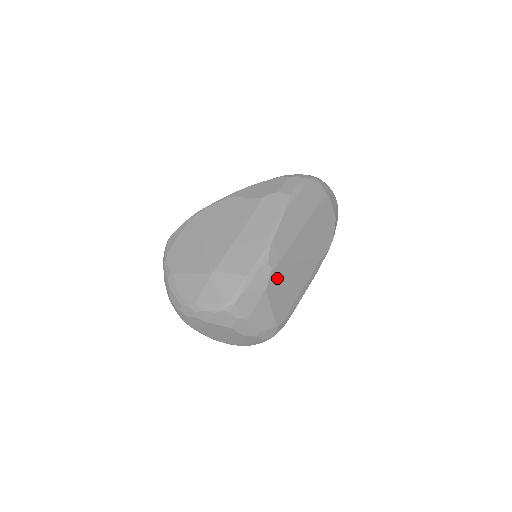
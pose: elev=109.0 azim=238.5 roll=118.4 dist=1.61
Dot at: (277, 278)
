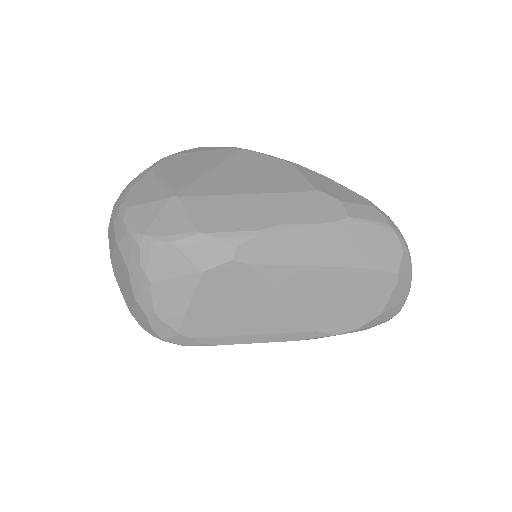
Dot at: (231, 278)
